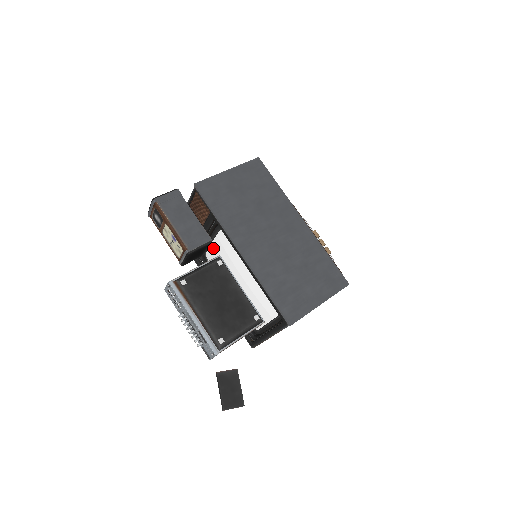
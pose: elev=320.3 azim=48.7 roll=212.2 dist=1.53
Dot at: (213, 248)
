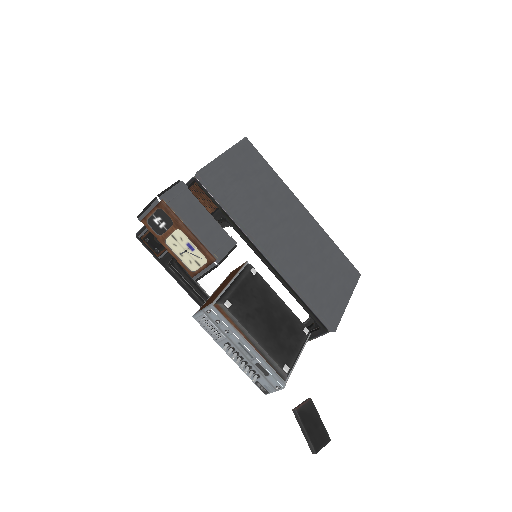
Dot at: occluded
